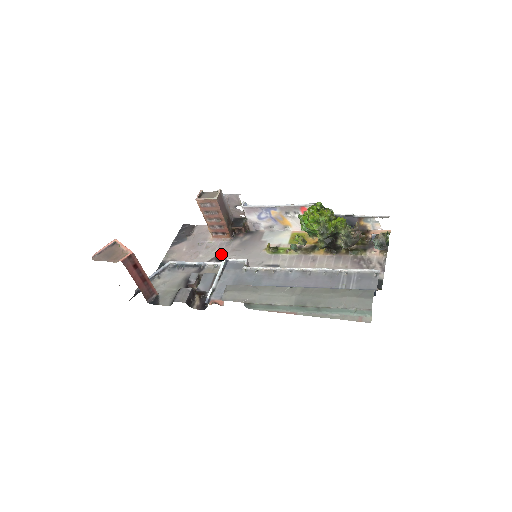
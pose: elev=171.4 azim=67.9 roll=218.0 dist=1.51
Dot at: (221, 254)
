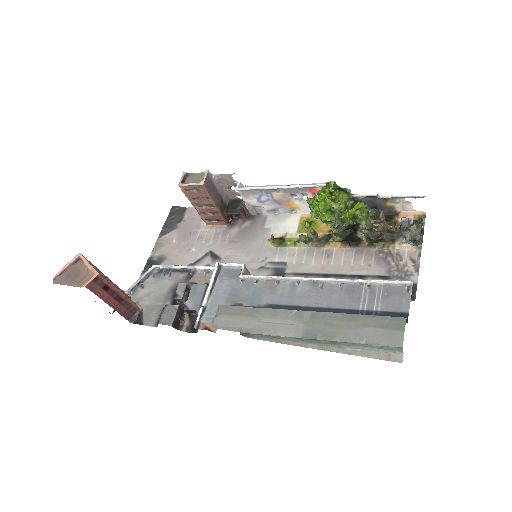
Dot at: (217, 247)
